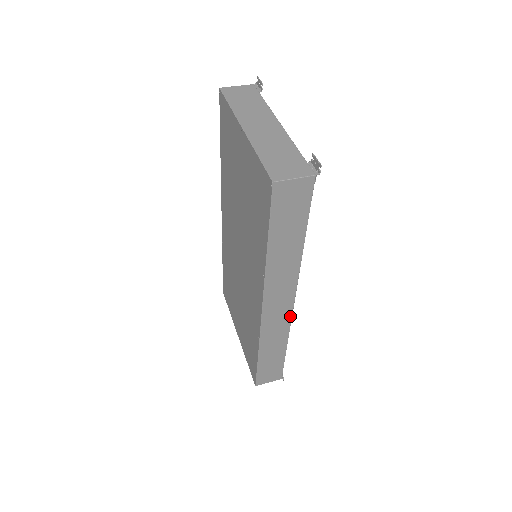
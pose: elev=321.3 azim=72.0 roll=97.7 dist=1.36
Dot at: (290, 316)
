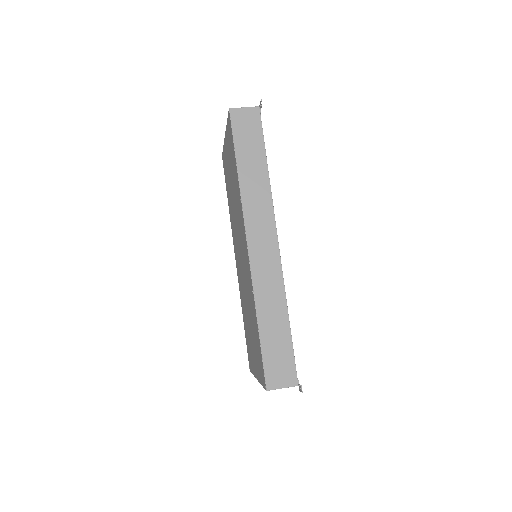
Dot at: (279, 262)
